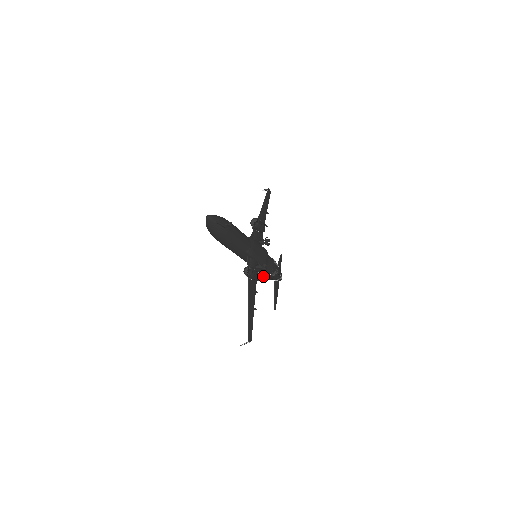
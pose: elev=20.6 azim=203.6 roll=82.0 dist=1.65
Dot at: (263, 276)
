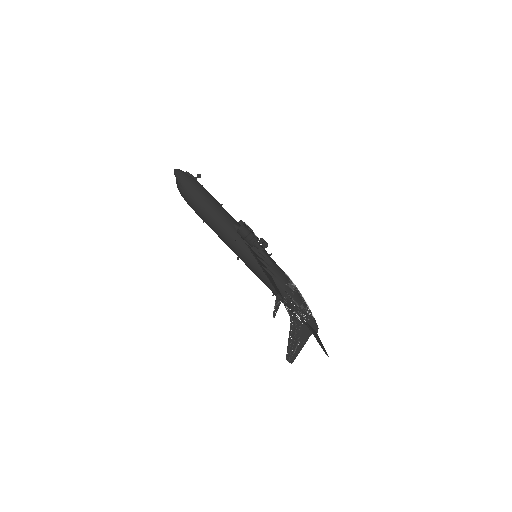
Dot at: (292, 330)
